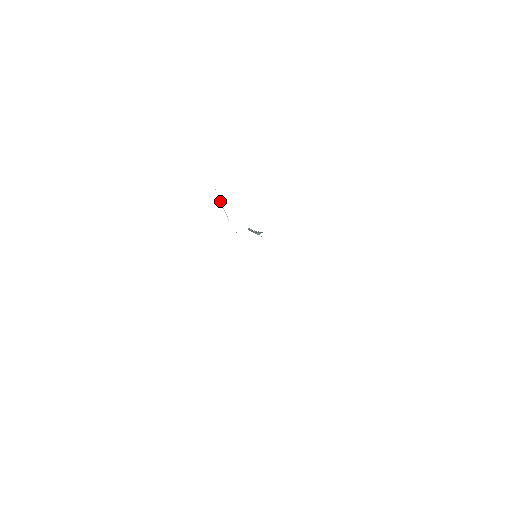
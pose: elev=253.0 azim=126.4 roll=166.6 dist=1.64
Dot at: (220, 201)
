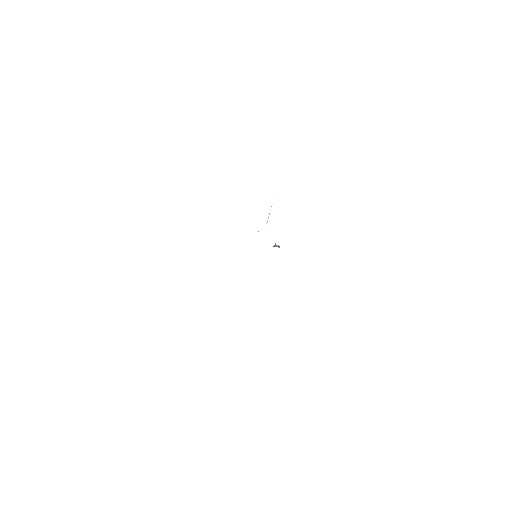
Dot at: occluded
